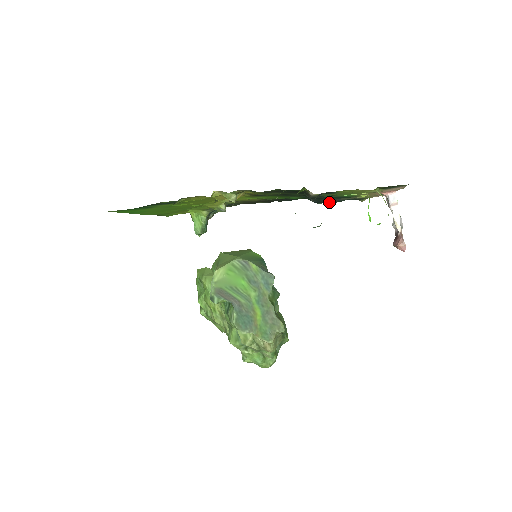
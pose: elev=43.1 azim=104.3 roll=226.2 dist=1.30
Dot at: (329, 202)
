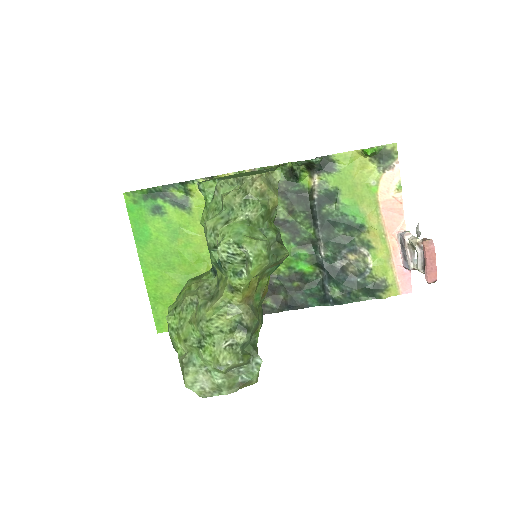
Dot at: (344, 285)
